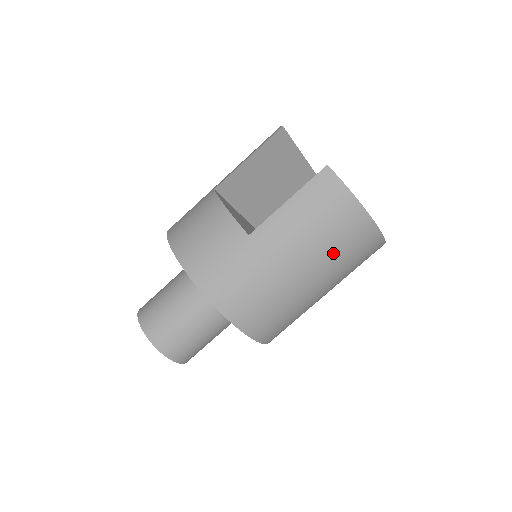
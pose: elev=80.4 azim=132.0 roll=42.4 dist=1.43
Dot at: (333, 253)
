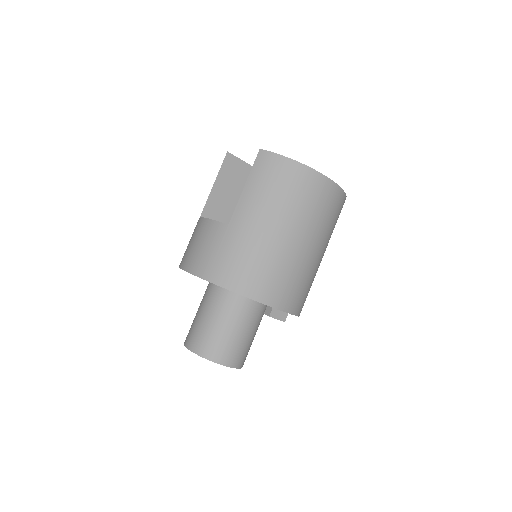
Dot at: (298, 208)
